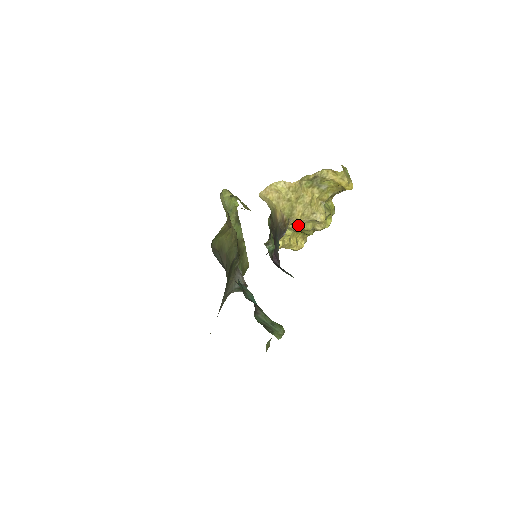
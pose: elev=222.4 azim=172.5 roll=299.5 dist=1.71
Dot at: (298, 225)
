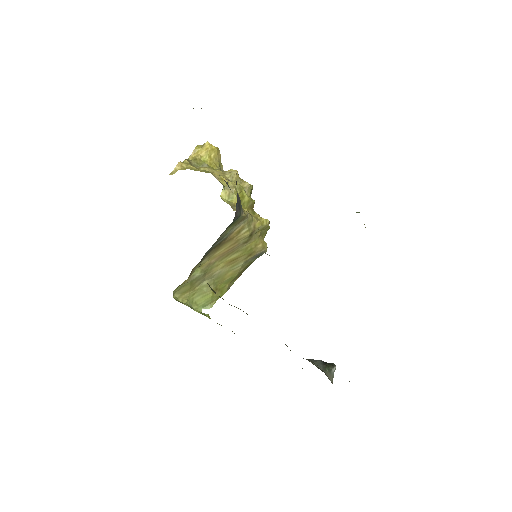
Dot at: (228, 184)
